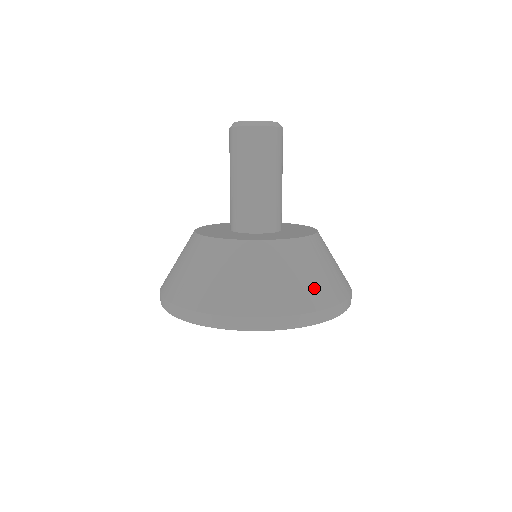
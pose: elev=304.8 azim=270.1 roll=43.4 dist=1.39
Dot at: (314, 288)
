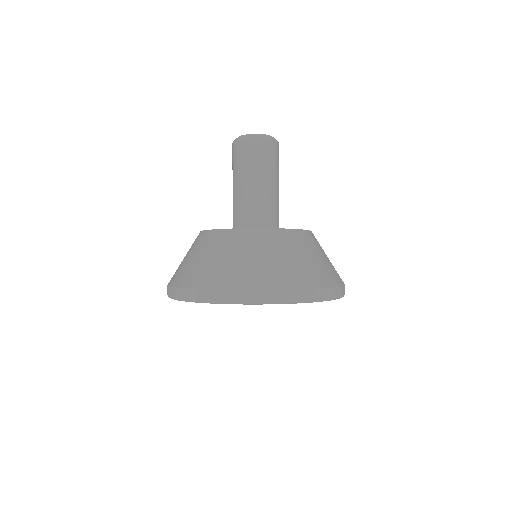
Dot at: occluded
